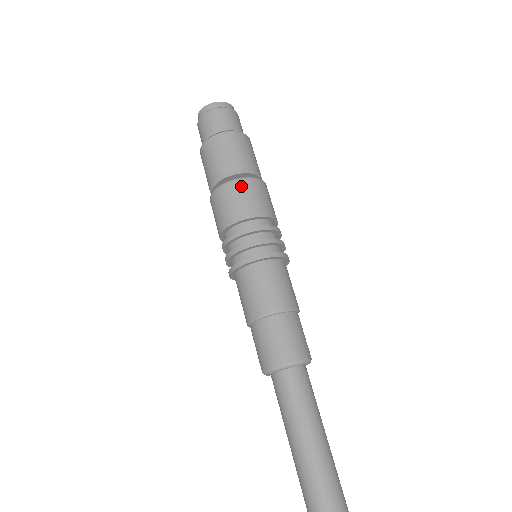
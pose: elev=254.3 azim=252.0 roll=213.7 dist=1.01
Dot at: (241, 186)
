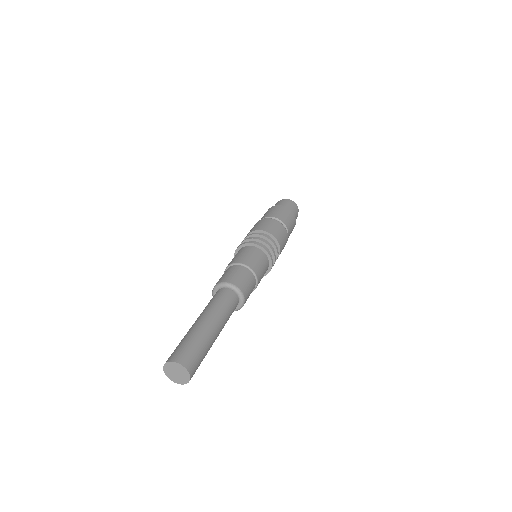
Dot at: (280, 226)
